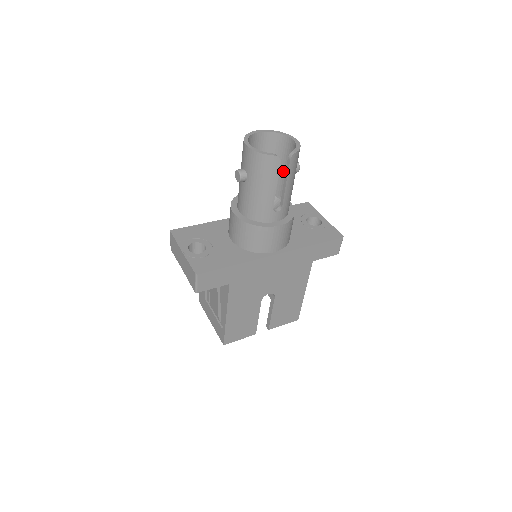
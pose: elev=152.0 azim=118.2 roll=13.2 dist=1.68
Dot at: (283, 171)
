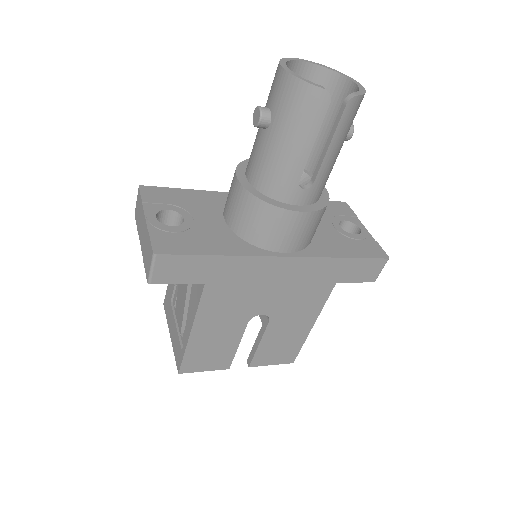
Dot at: (326, 134)
